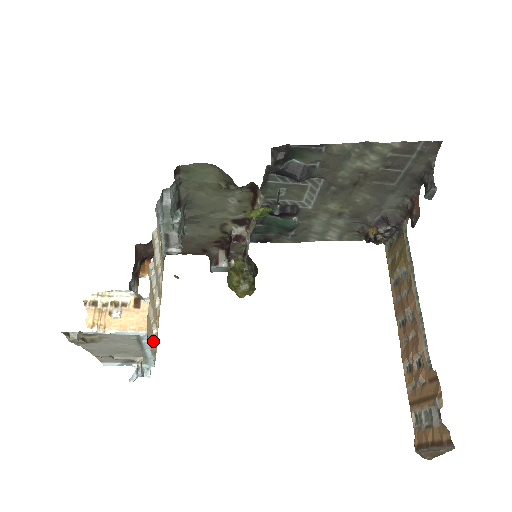
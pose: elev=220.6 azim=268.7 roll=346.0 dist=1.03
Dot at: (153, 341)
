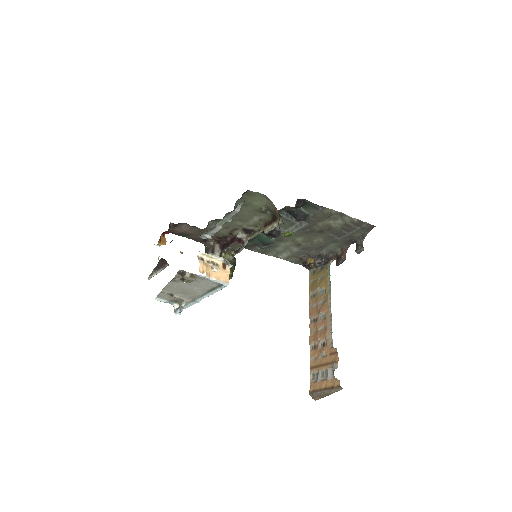
Dot at: occluded
